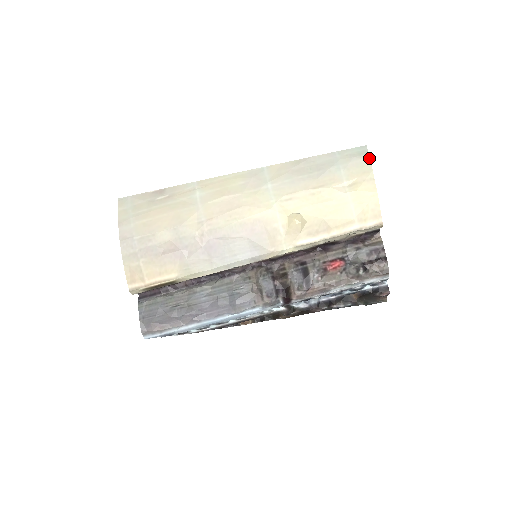
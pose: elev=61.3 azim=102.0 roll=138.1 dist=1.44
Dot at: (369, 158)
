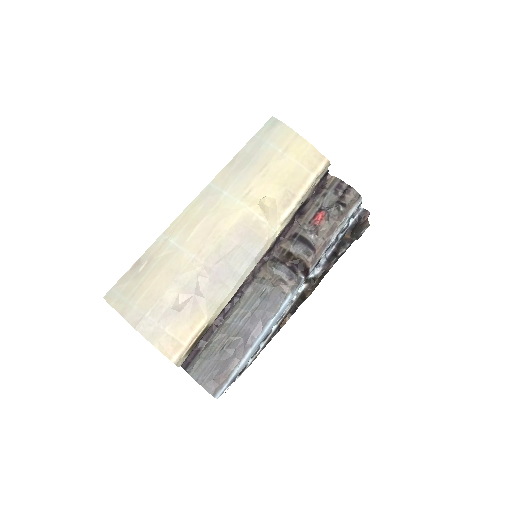
Dot at: (282, 123)
